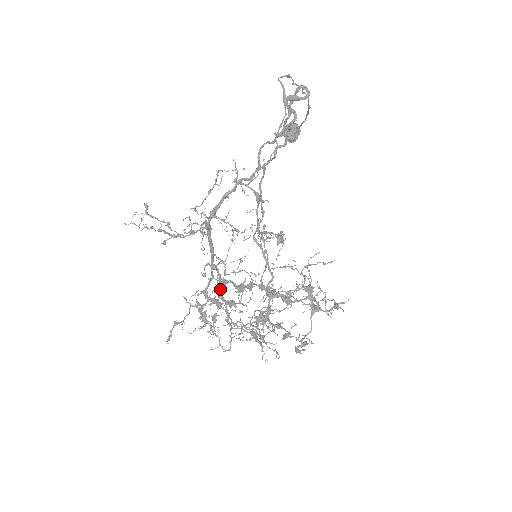
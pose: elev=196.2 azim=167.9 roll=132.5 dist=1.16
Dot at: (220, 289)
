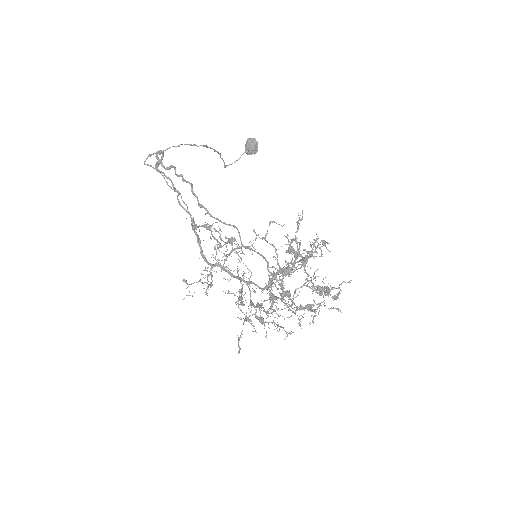
Dot at: (238, 298)
